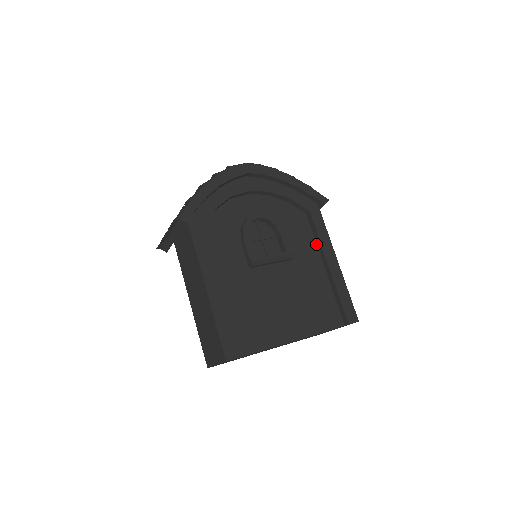
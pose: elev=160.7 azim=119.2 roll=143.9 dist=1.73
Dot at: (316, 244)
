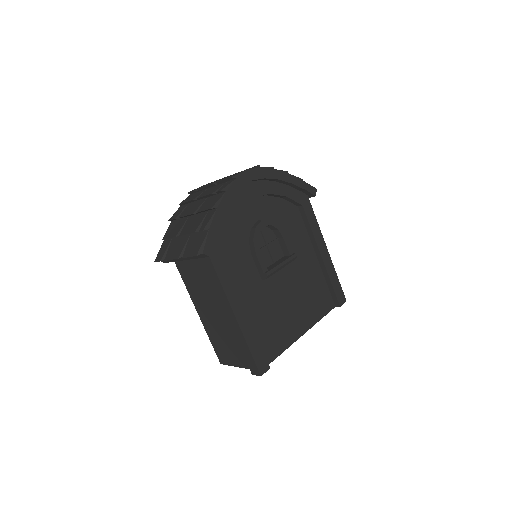
Dot at: (308, 236)
